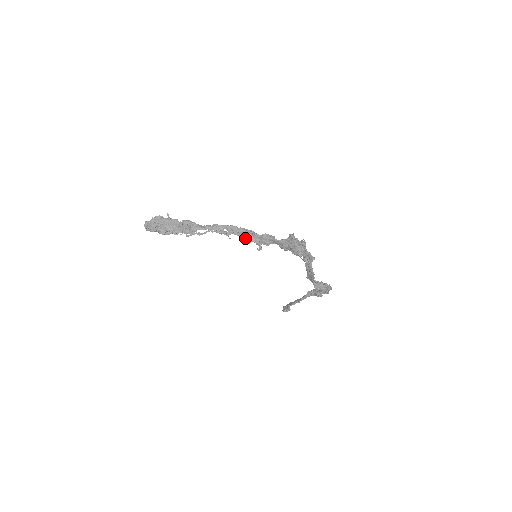
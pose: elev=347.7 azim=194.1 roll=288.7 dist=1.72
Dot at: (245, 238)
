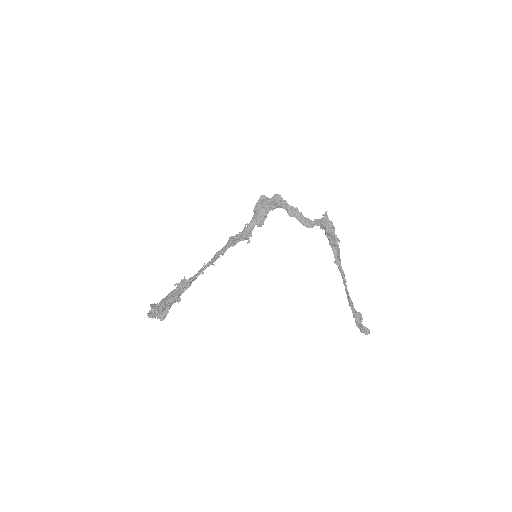
Dot at: (230, 244)
